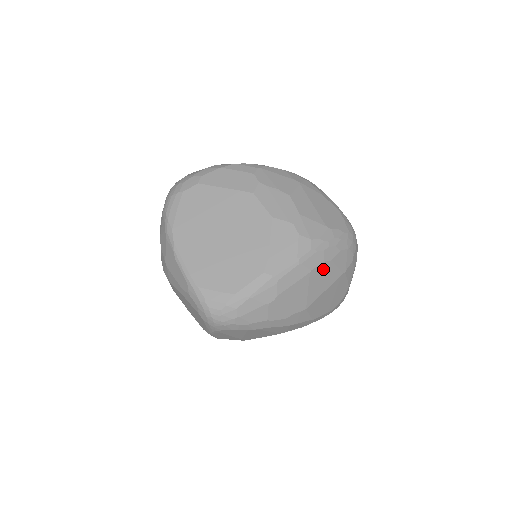
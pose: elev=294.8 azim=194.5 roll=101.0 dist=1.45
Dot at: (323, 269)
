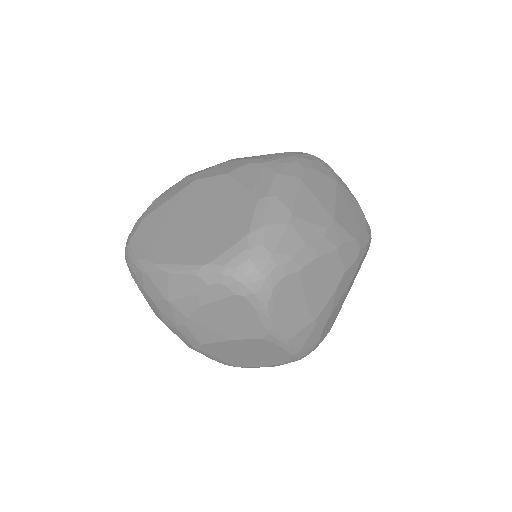
Dot at: (312, 177)
